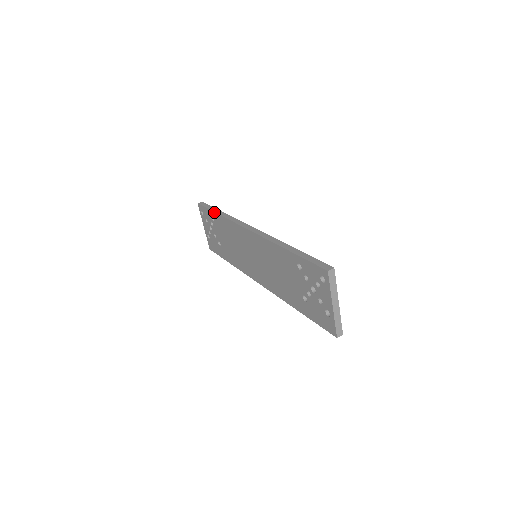
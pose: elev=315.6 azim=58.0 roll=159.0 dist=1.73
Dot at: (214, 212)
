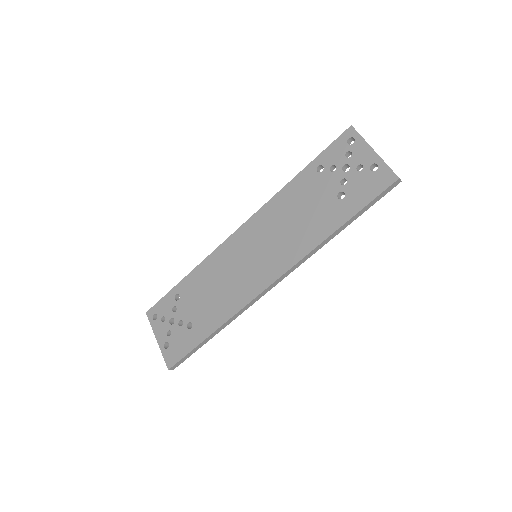
Dot at: (179, 282)
